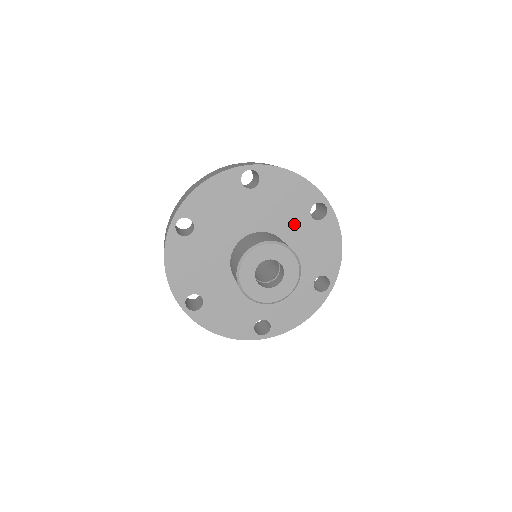
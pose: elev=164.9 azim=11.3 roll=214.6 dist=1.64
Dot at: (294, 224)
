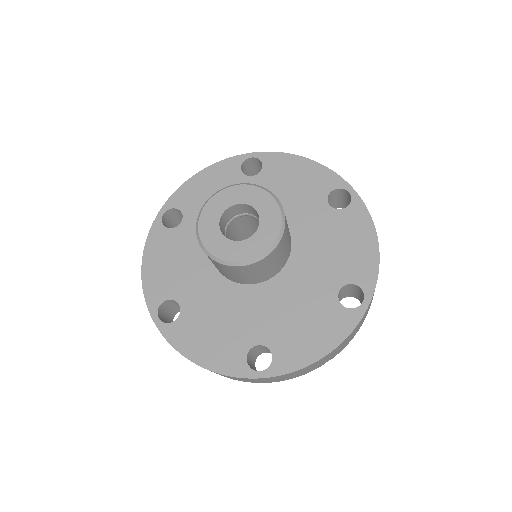
Dot at: (306, 214)
